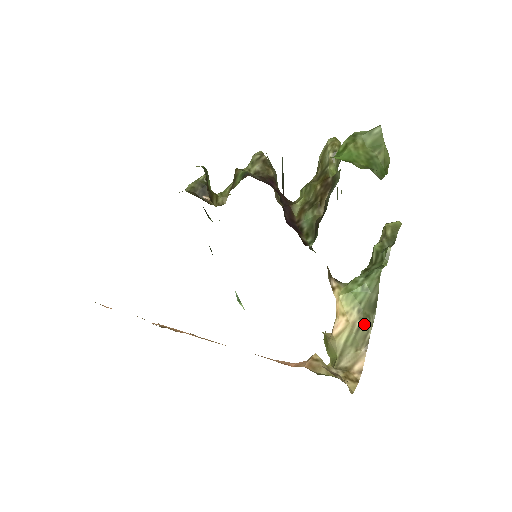
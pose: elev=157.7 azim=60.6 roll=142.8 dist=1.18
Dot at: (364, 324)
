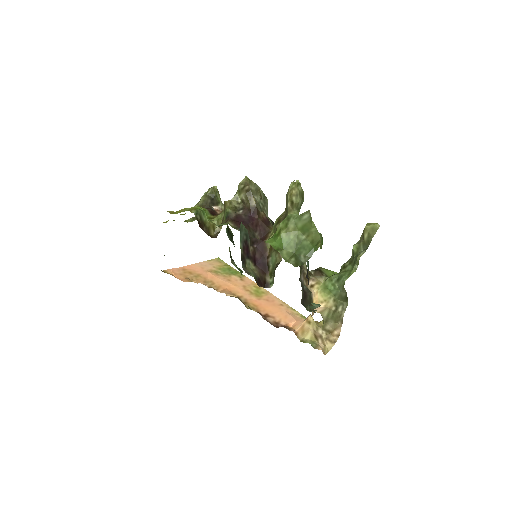
Dot at: (338, 309)
